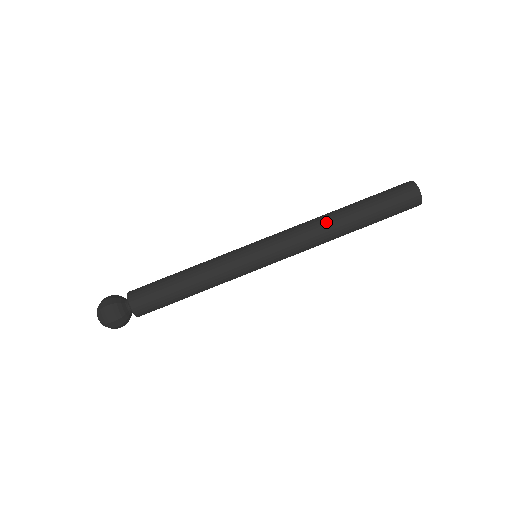
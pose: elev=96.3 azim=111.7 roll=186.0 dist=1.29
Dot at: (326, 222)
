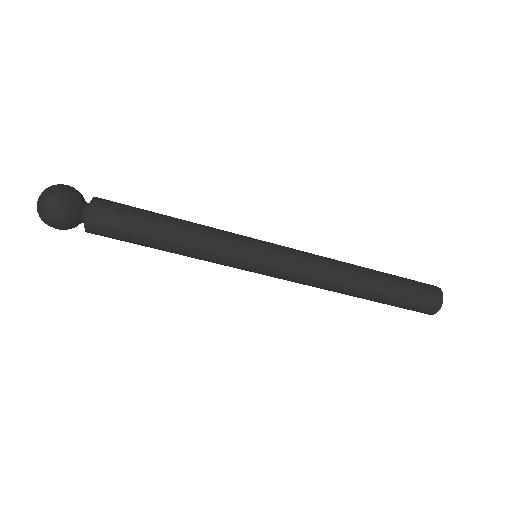
Dot at: (346, 275)
